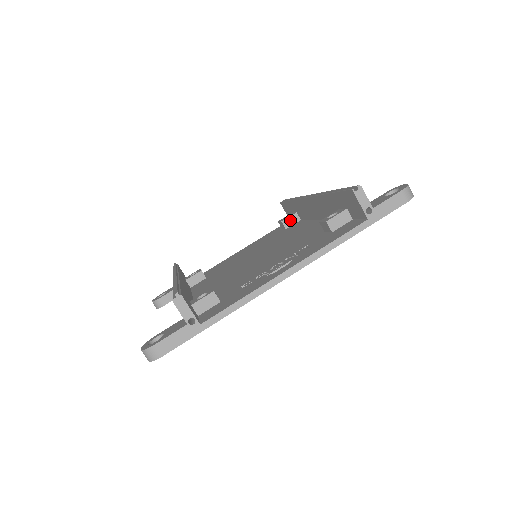
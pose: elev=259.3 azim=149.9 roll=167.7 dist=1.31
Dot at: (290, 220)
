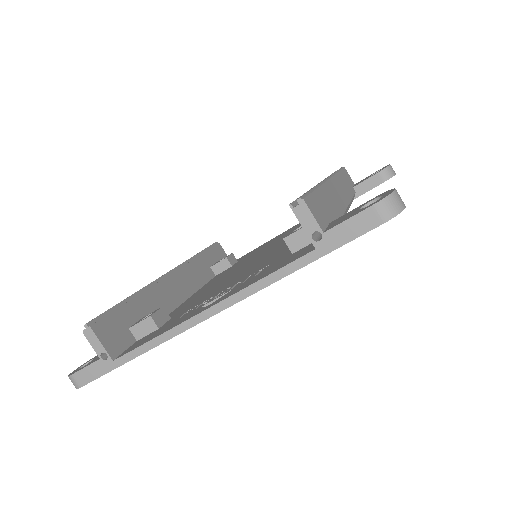
Dot at: occluded
